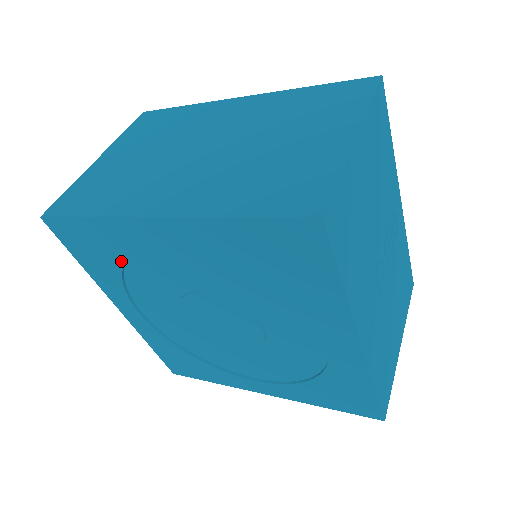
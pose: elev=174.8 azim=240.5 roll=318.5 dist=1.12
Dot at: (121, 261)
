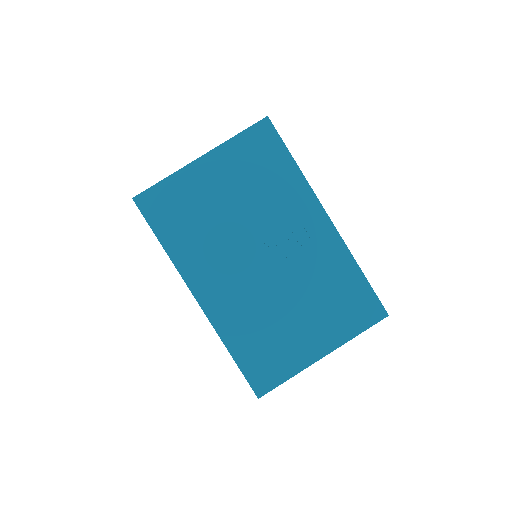
Dot at: occluded
